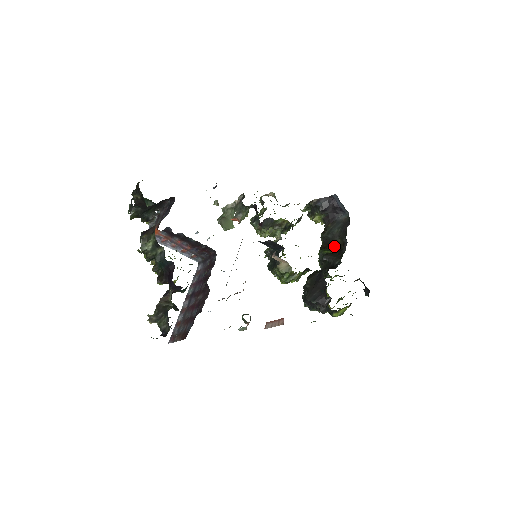
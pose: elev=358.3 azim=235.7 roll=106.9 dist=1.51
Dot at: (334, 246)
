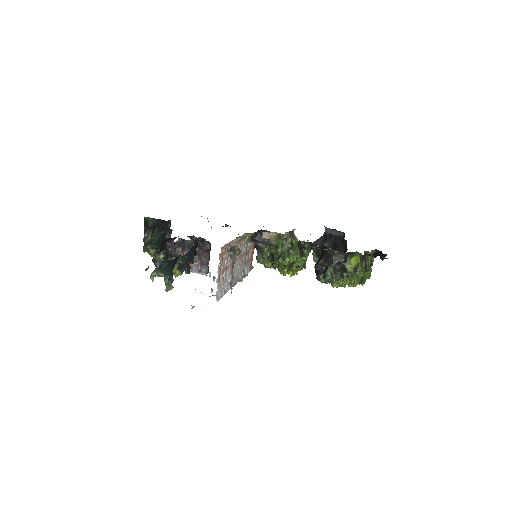
Dot at: occluded
